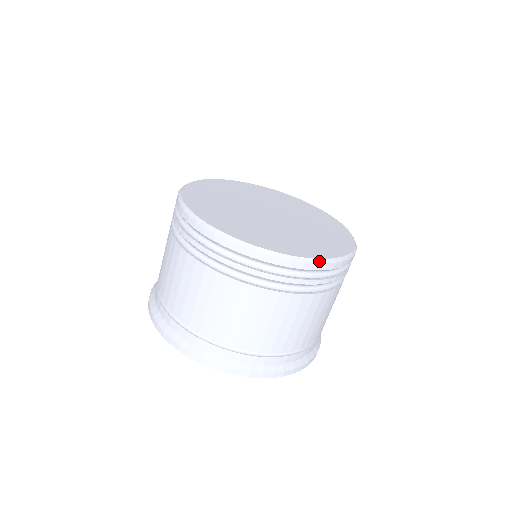
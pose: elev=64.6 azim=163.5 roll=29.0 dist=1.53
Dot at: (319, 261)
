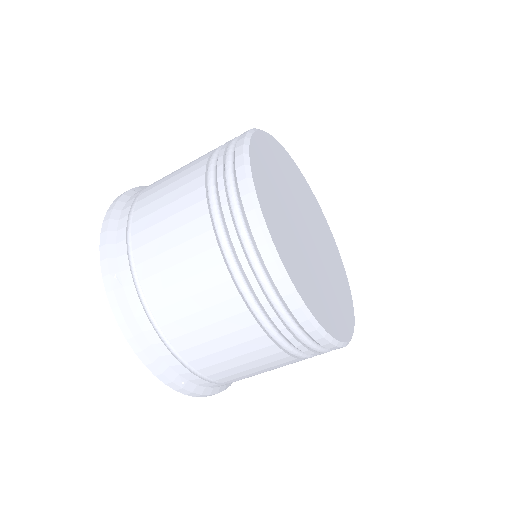
Dot at: (320, 329)
